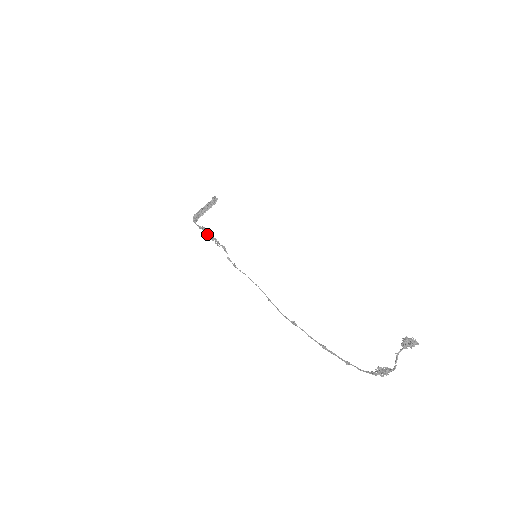
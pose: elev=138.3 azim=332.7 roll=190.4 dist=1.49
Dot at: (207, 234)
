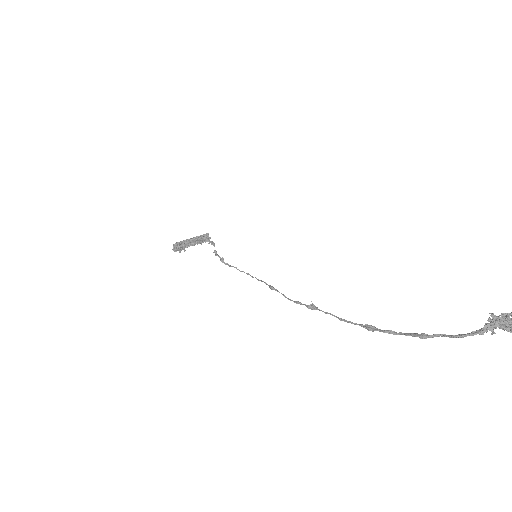
Dot at: (190, 241)
